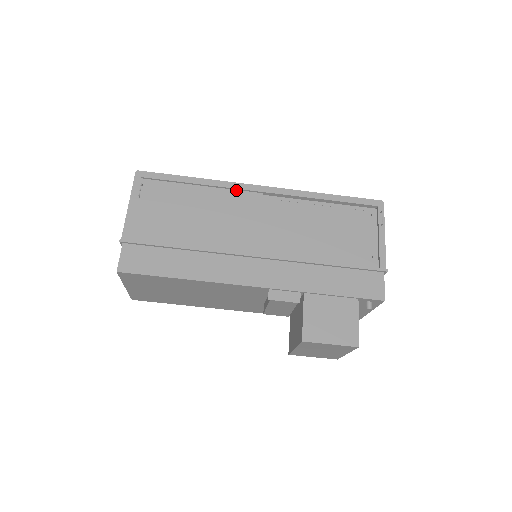
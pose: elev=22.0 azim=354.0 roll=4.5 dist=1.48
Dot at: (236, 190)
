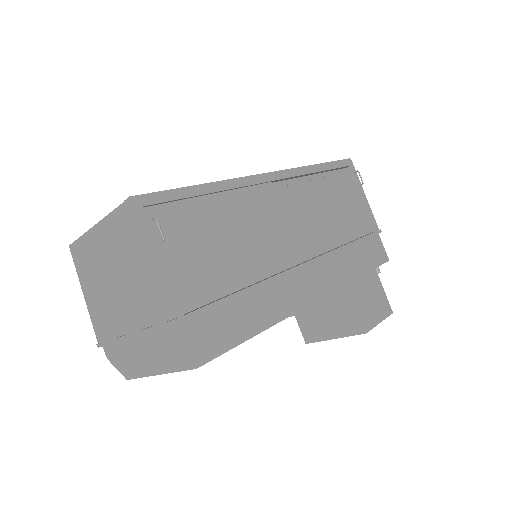
Dot at: (251, 187)
